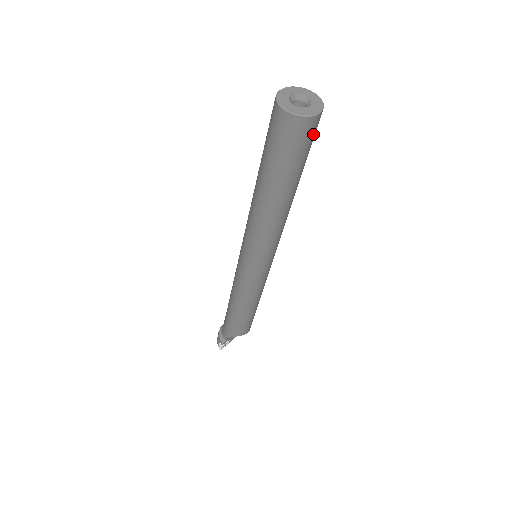
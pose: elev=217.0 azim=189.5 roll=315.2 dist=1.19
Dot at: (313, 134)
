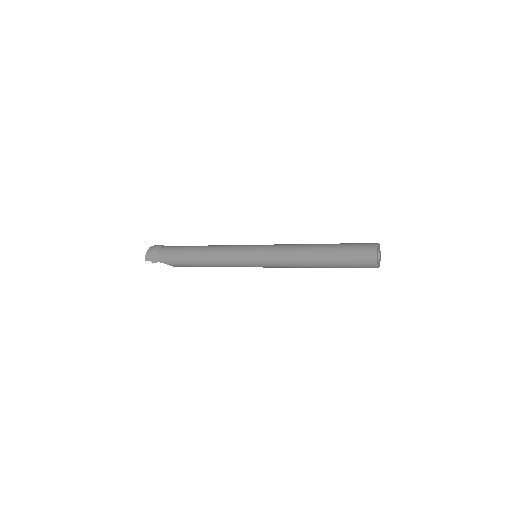
Dot at: occluded
